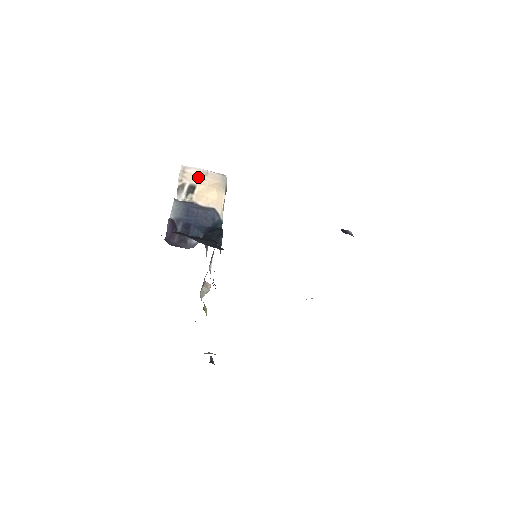
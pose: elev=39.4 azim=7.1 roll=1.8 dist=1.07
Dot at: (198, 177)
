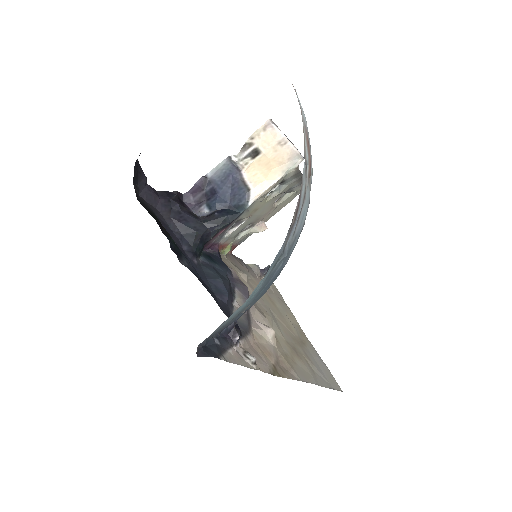
Dot at: (272, 143)
